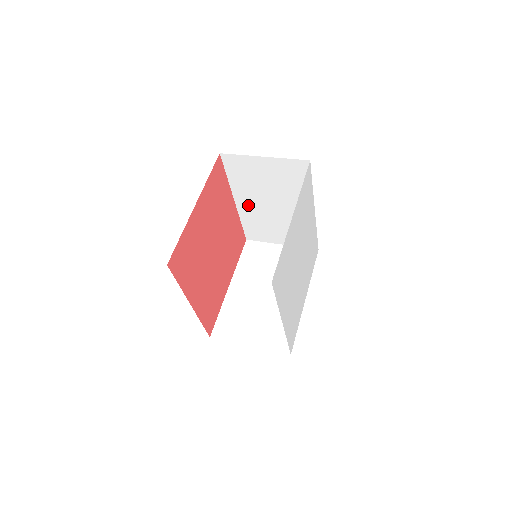
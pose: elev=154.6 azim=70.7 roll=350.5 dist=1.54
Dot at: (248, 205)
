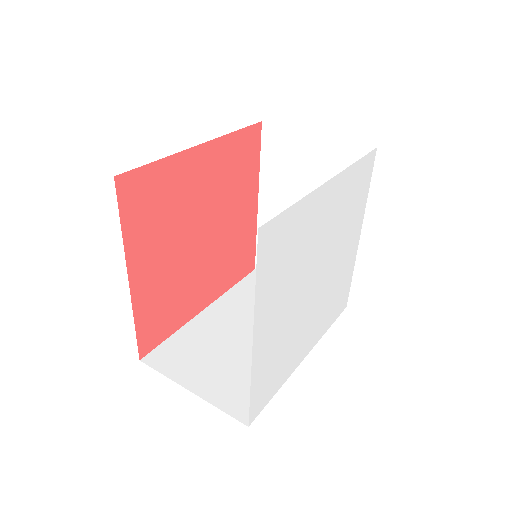
Dot at: occluded
